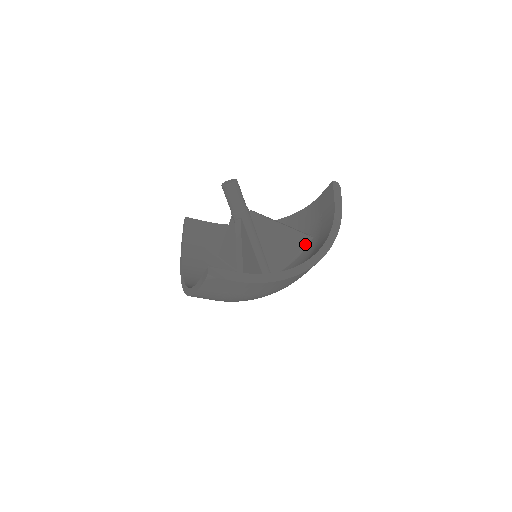
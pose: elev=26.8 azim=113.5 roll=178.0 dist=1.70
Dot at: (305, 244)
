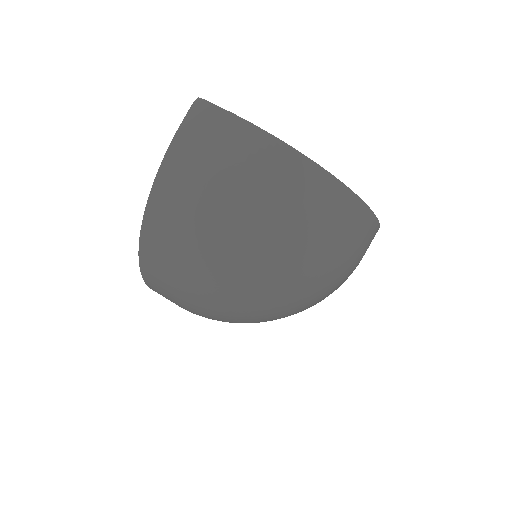
Dot at: occluded
